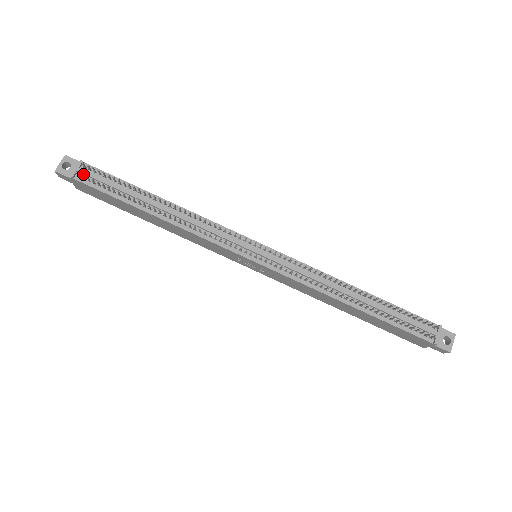
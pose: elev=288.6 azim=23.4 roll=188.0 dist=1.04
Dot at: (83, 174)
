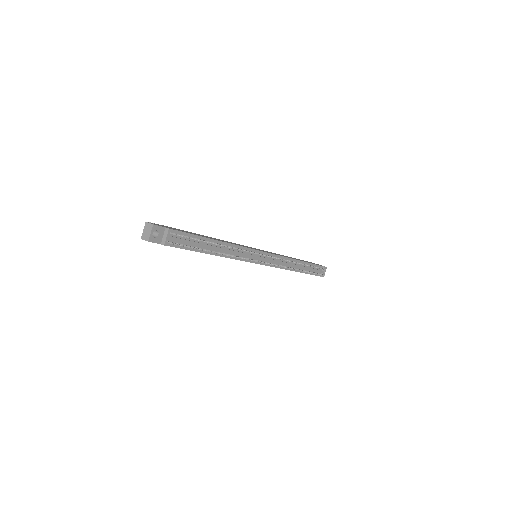
Dot at: (170, 239)
